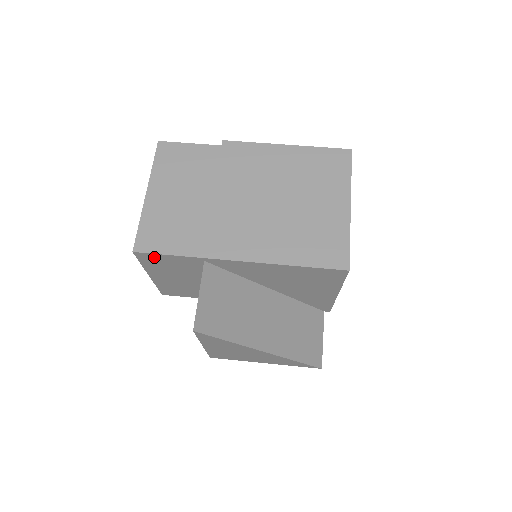
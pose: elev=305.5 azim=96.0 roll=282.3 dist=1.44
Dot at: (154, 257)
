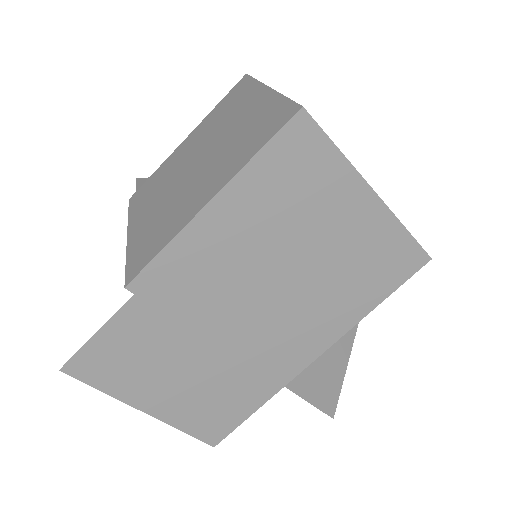
Dot at: occluded
